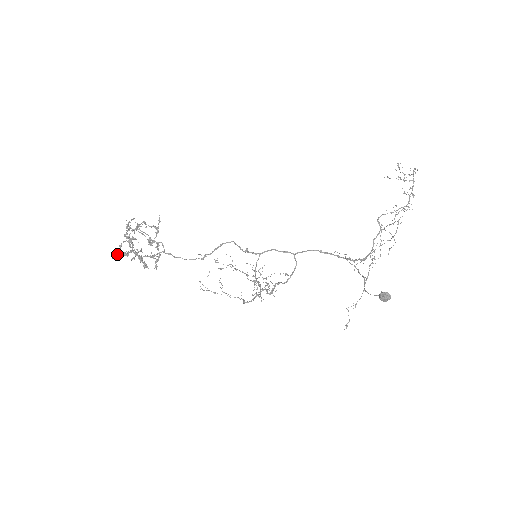
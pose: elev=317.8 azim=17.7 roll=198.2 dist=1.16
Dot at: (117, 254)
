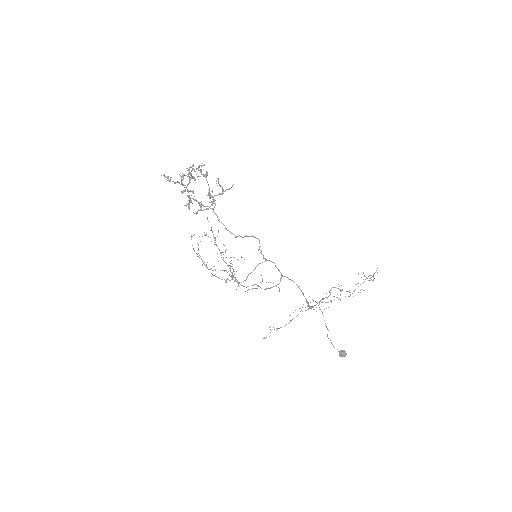
Dot at: occluded
